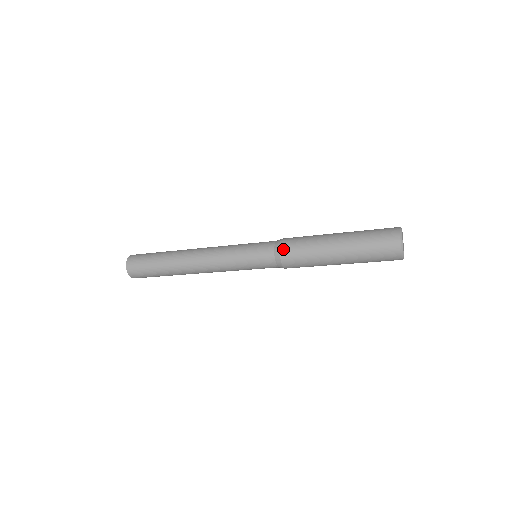
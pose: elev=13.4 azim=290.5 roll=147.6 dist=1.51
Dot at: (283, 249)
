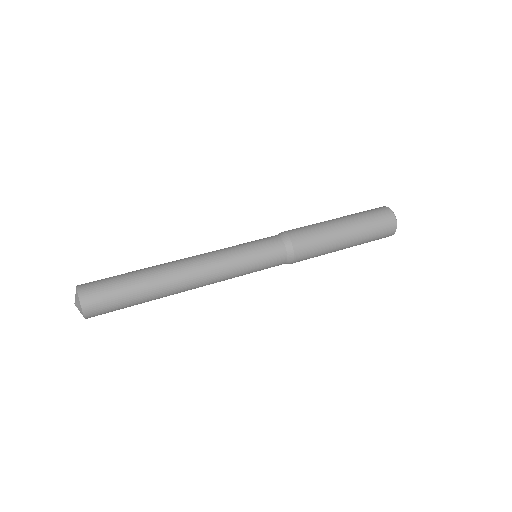
Dot at: occluded
